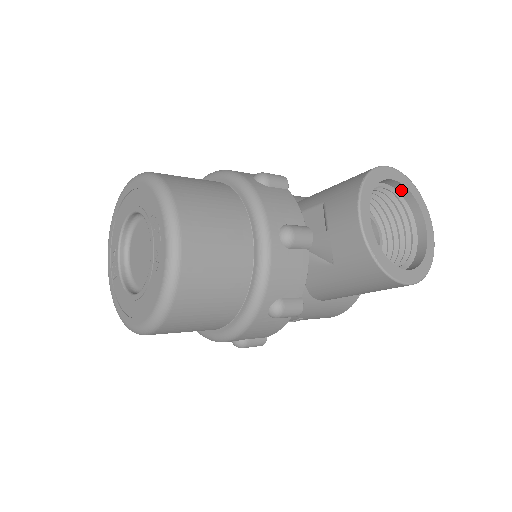
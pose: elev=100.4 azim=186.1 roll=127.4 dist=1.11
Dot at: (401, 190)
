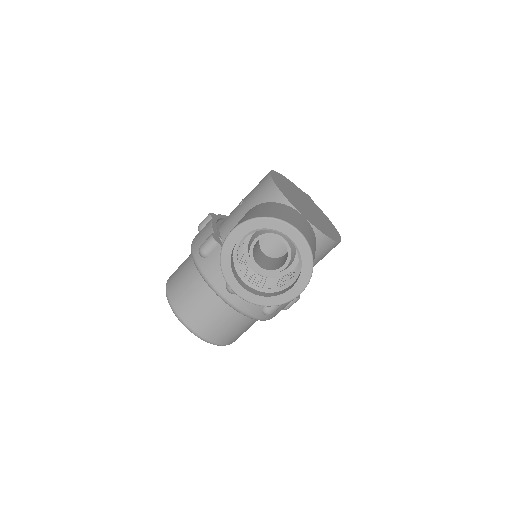
Dot at: (256, 228)
